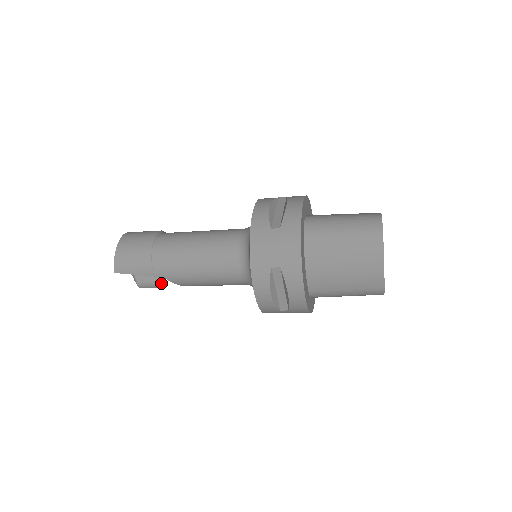
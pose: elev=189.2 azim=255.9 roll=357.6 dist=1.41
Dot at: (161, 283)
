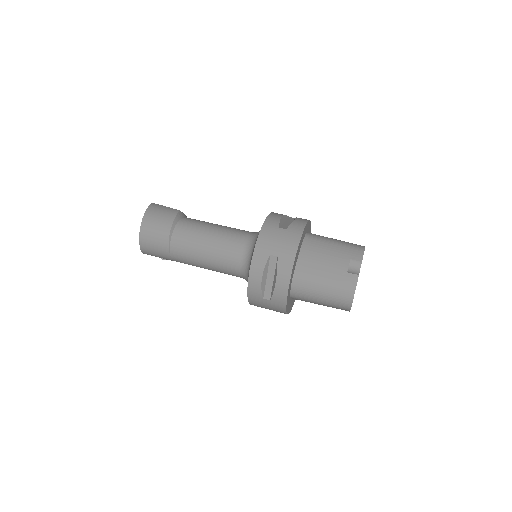
Dot at: occluded
